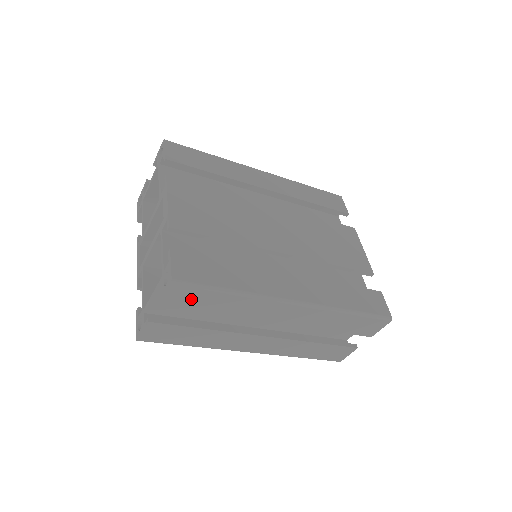
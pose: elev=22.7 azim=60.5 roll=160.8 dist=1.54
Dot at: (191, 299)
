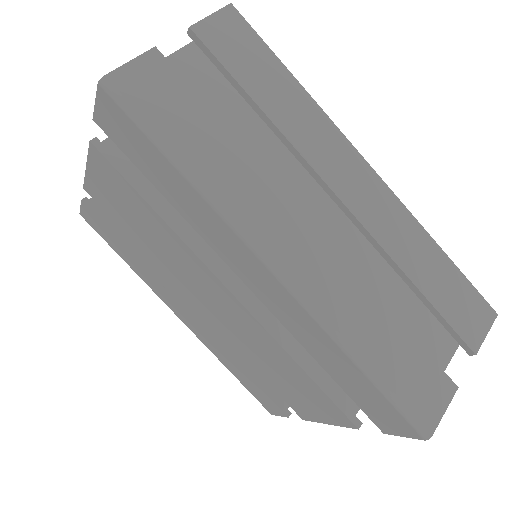
Dot at: (241, 49)
